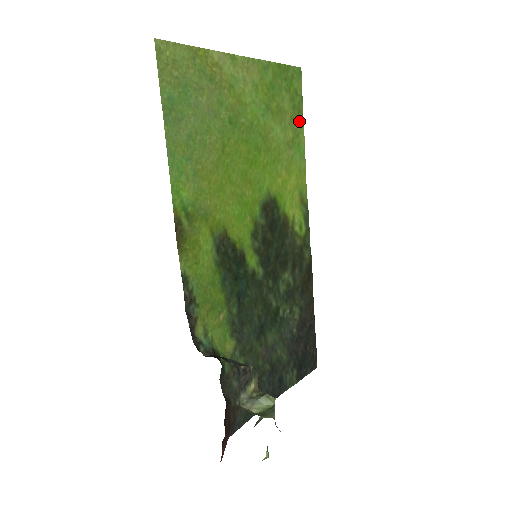
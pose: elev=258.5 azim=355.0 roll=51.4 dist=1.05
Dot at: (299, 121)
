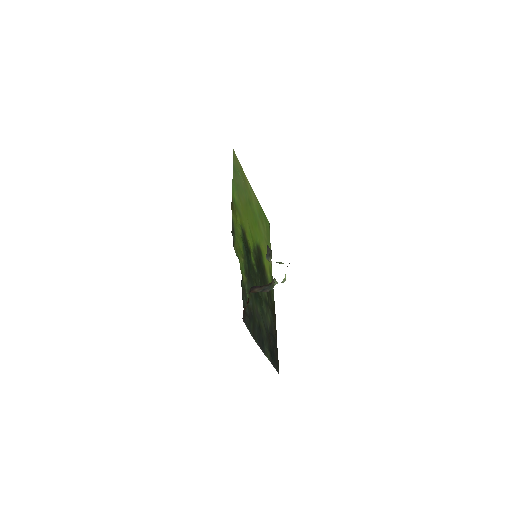
Dot at: (269, 239)
